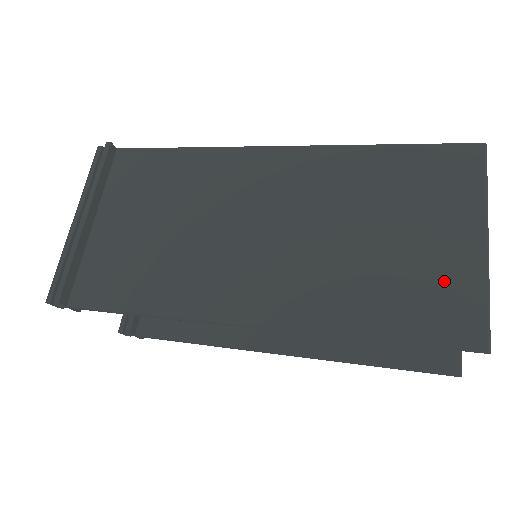
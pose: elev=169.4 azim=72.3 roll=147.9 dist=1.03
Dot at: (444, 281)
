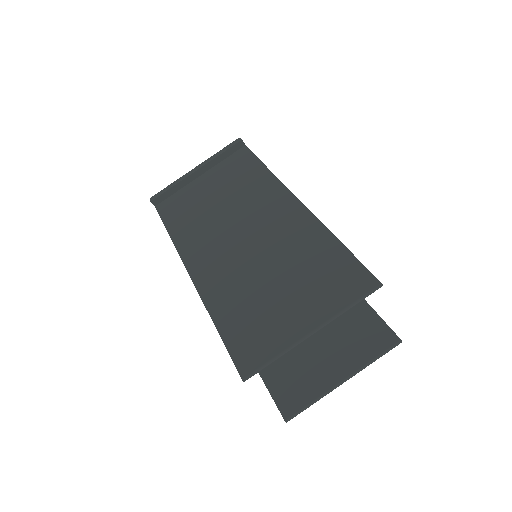
Dot at: (270, 331)
